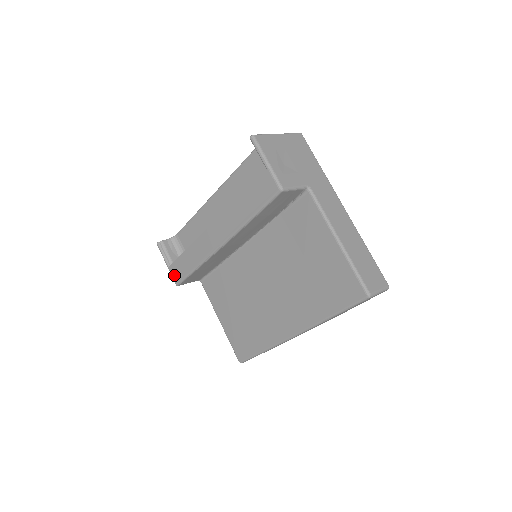
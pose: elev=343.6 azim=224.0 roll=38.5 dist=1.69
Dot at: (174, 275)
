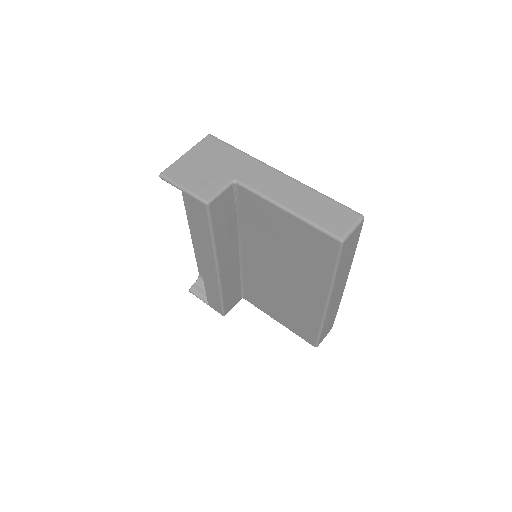
Dot at: (215, 309)
